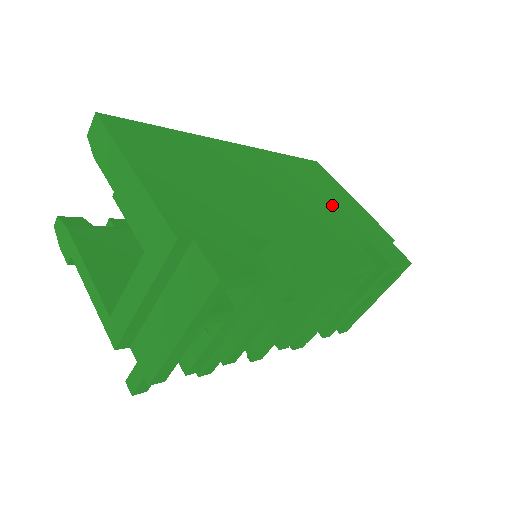
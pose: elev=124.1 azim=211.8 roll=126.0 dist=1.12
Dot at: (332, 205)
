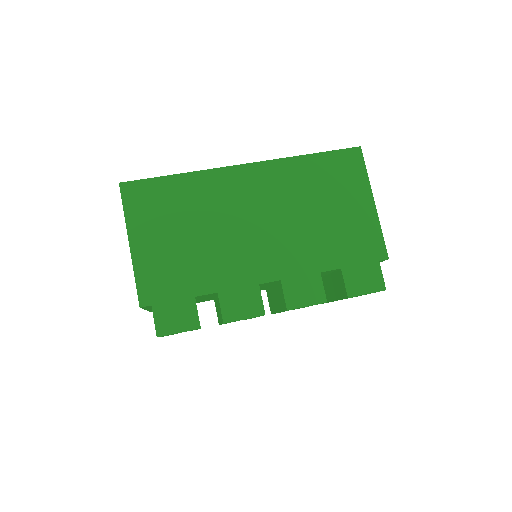
Dot at: (327, 225)
